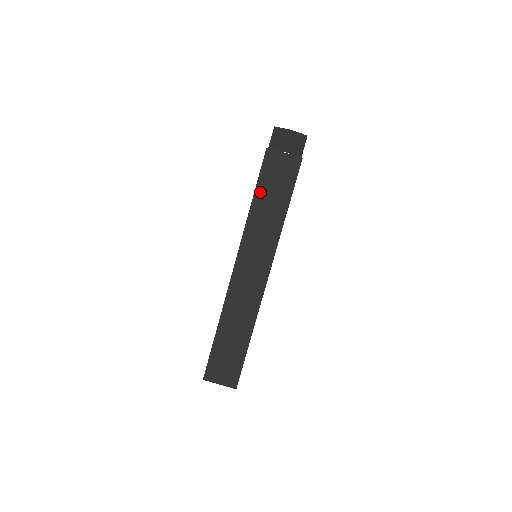
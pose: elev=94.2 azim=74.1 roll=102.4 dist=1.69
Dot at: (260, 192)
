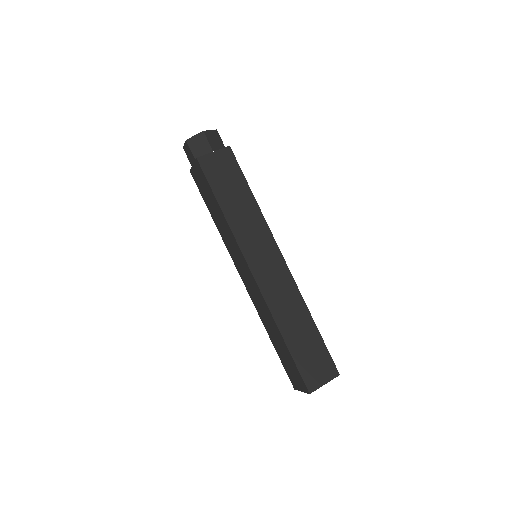
Dot at: (221, 197)
